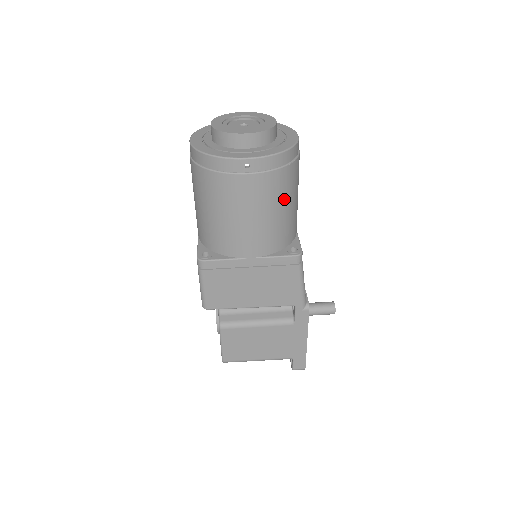
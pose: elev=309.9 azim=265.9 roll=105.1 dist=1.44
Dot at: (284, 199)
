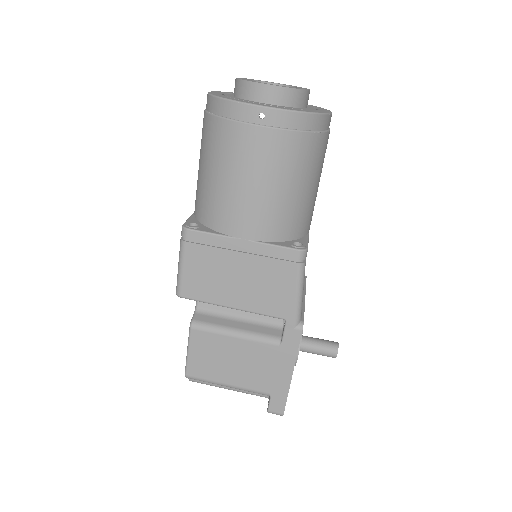
Dot at: (298, 175)
